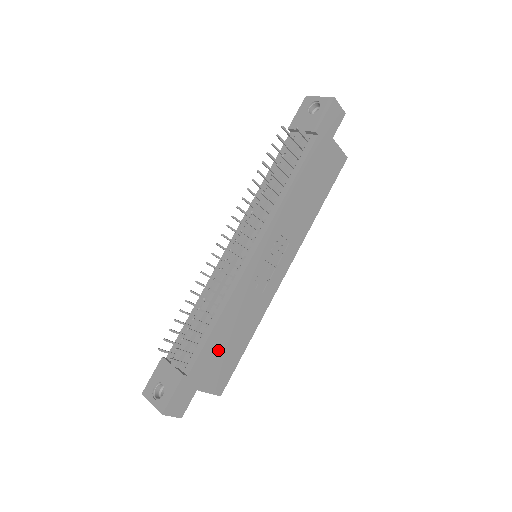
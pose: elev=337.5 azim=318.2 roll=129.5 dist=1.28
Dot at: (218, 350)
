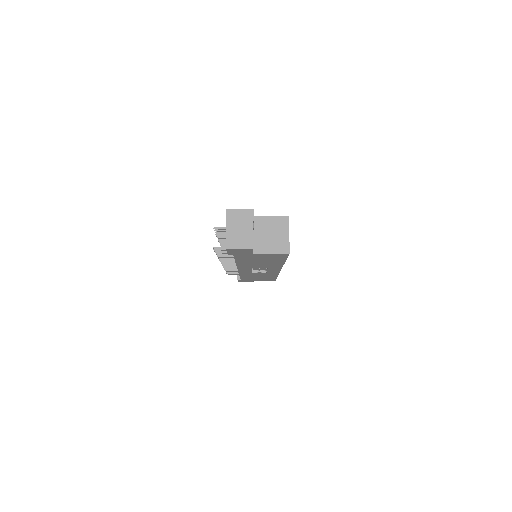
Dot at: occluded
